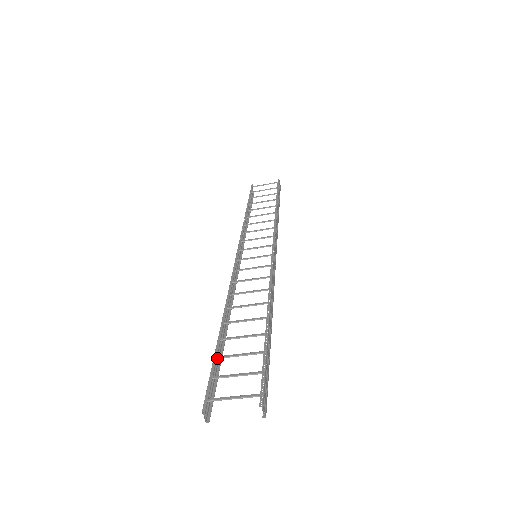
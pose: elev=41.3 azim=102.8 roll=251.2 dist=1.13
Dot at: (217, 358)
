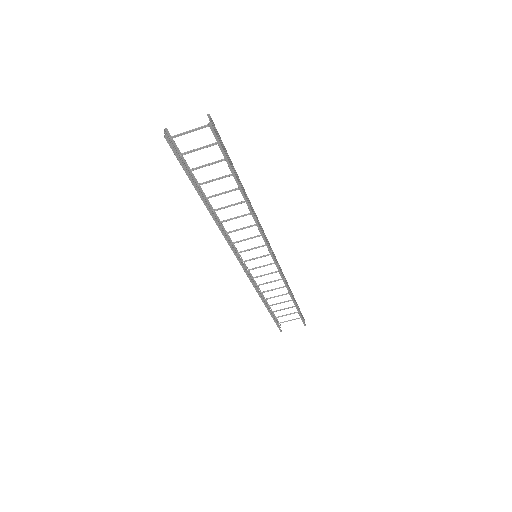
Dot at: (191, 169)
